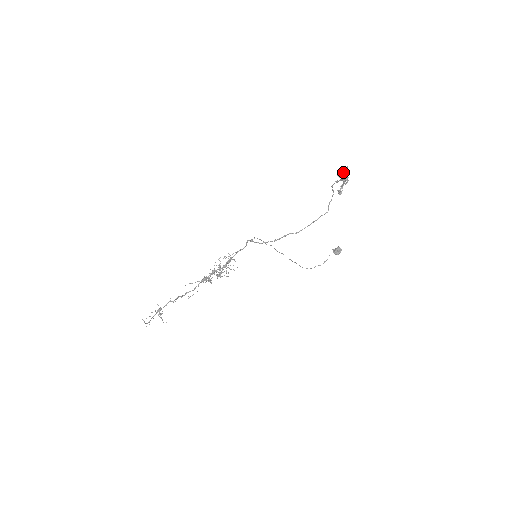
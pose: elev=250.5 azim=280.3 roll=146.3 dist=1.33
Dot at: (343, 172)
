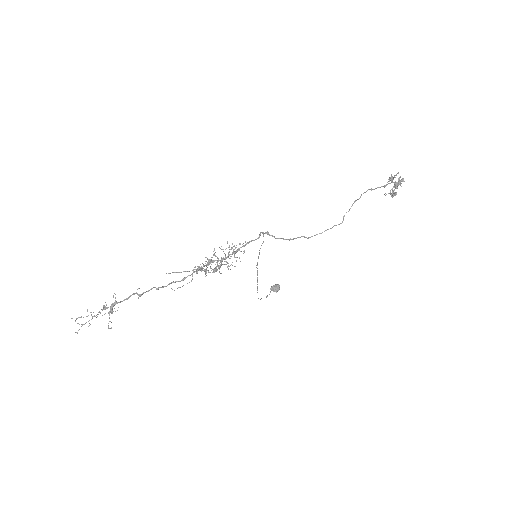
Dot at: occluded
